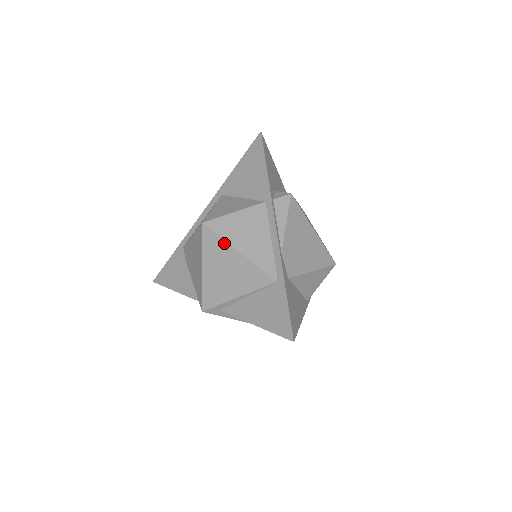
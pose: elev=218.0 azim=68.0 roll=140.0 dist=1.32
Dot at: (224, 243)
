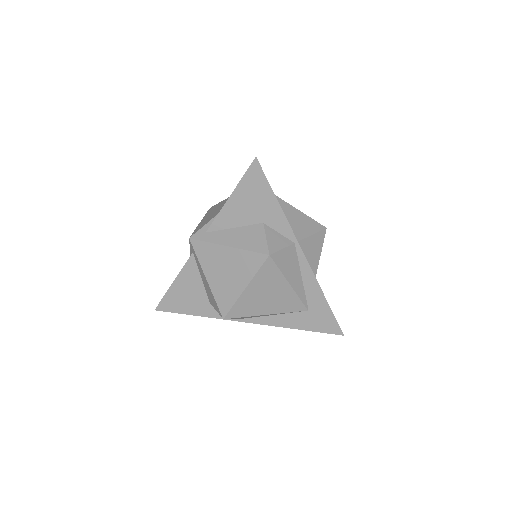
Dot at: occluded
